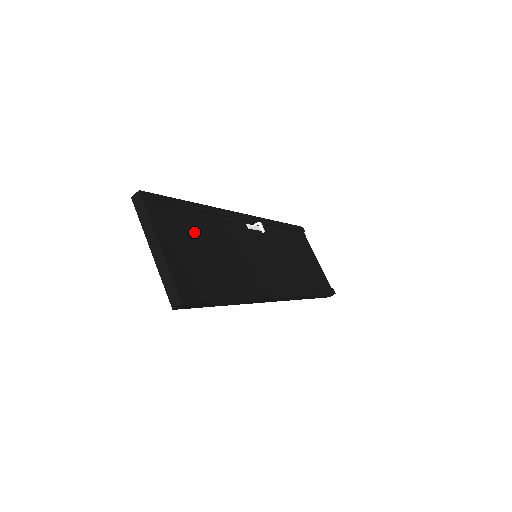
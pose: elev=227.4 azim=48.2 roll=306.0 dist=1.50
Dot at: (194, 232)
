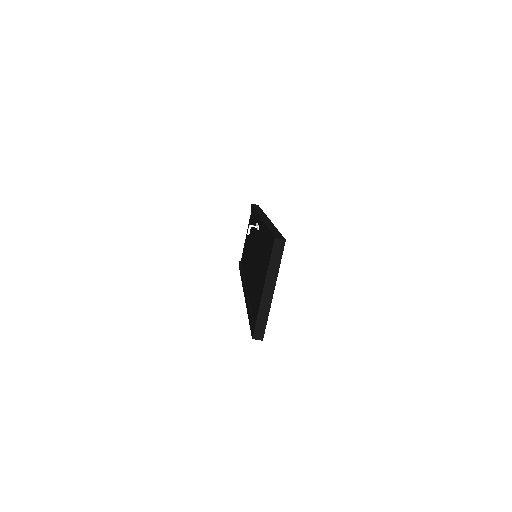
Dot at: occluded
